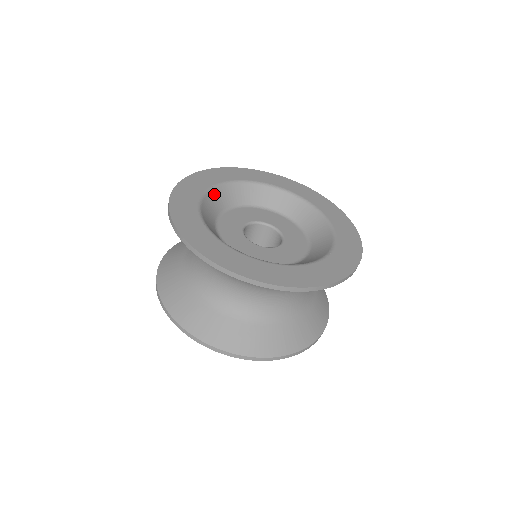
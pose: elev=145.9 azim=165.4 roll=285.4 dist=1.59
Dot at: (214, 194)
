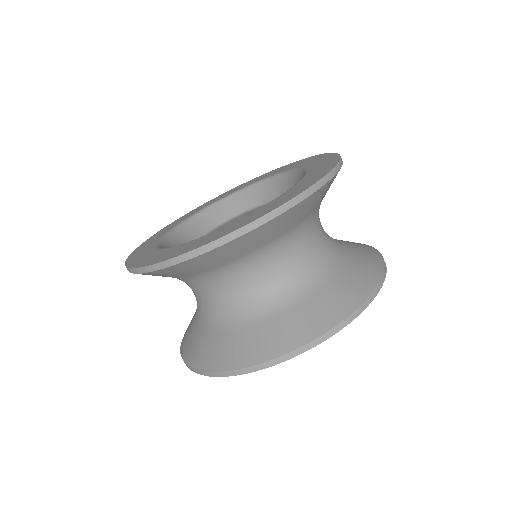
Dot at: (218, 207)
